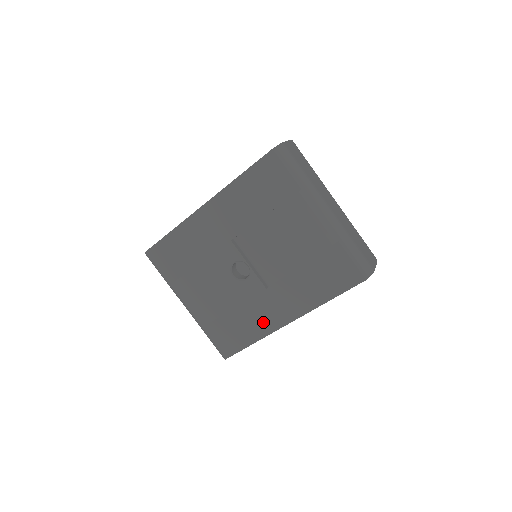
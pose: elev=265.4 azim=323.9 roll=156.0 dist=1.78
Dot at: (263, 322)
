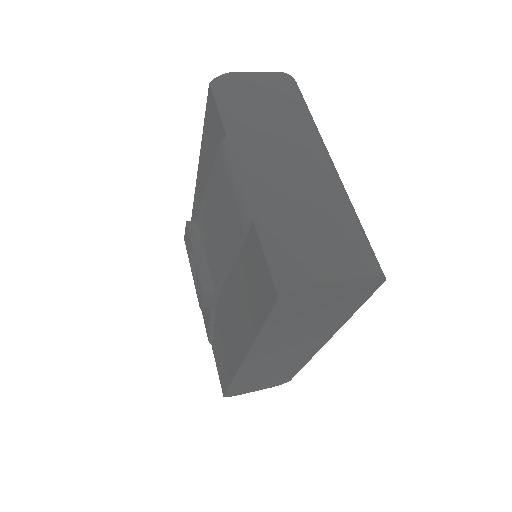
Dot at: (232, 351)
